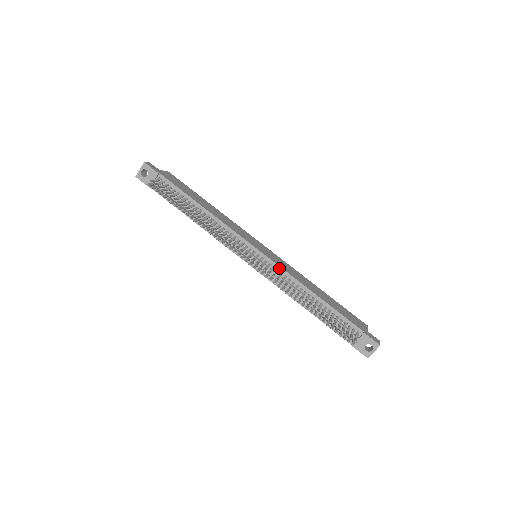
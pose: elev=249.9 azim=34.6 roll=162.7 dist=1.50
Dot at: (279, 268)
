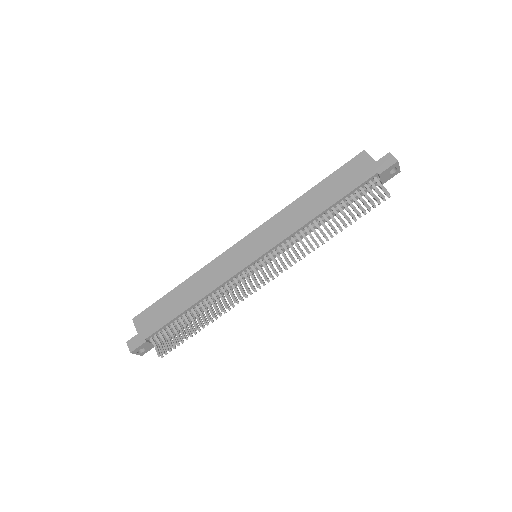
Dot at: (281, 243)
